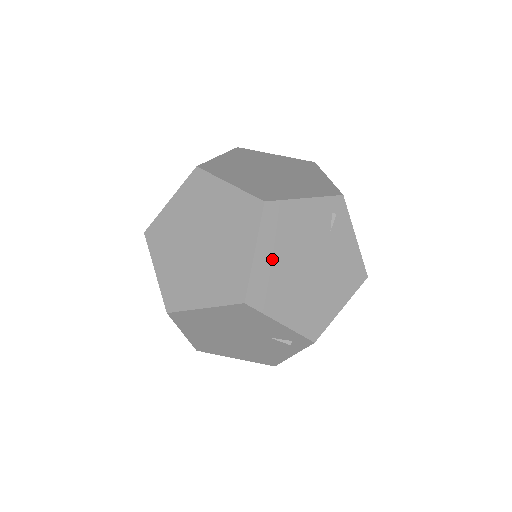
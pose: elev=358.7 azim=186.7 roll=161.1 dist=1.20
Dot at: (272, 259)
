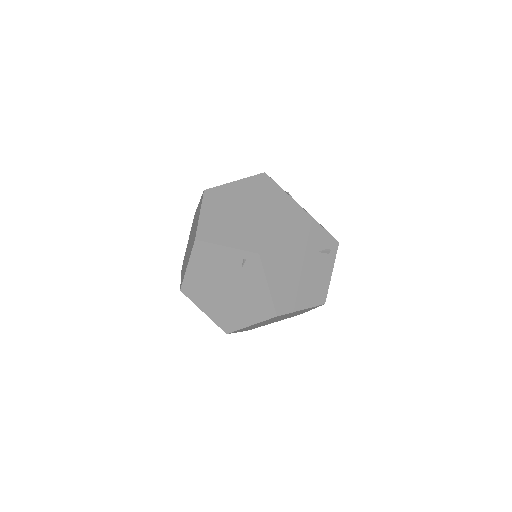
Dot at: occluded
